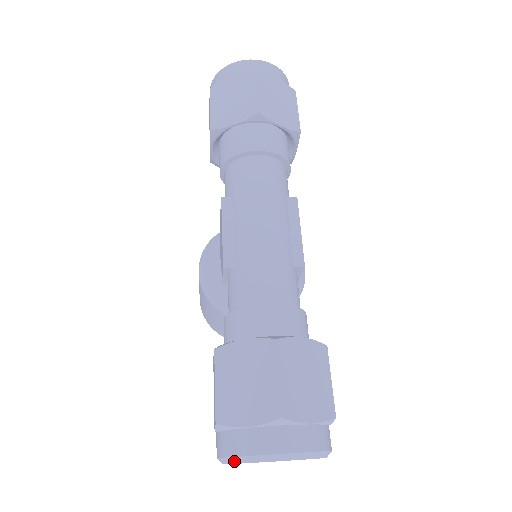
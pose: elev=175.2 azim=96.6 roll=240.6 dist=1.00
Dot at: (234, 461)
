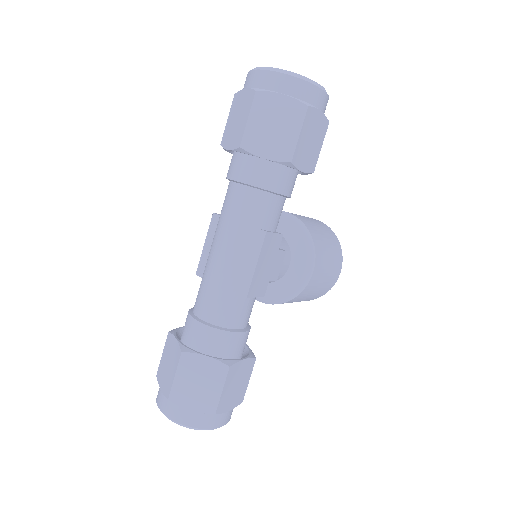
Dot at: occluded
